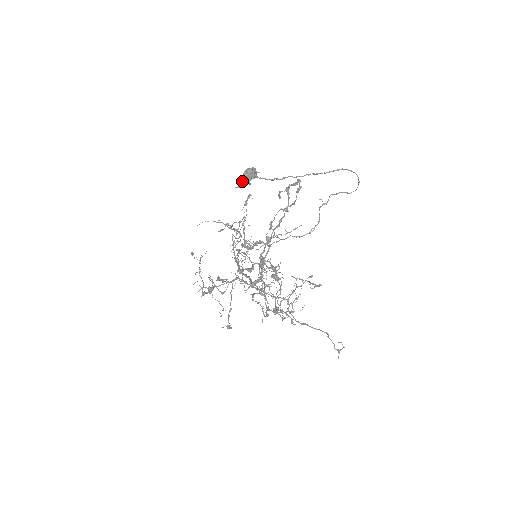
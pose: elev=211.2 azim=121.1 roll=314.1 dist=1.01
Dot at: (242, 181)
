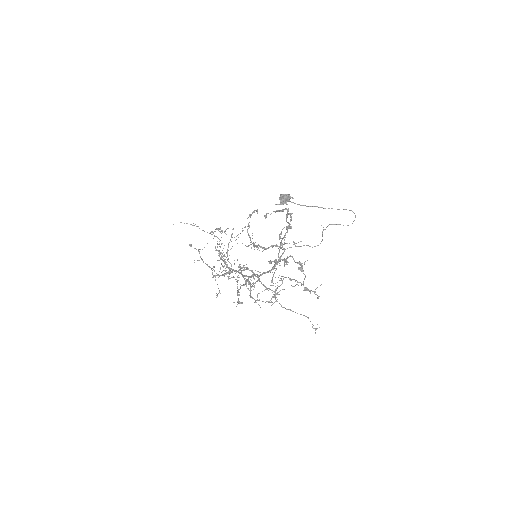
Dot at: (281, 201)
